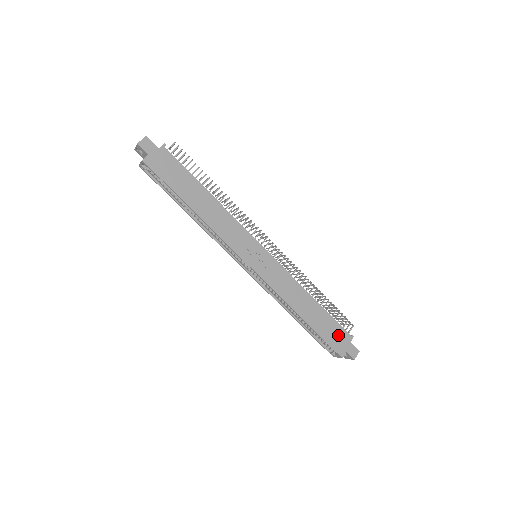
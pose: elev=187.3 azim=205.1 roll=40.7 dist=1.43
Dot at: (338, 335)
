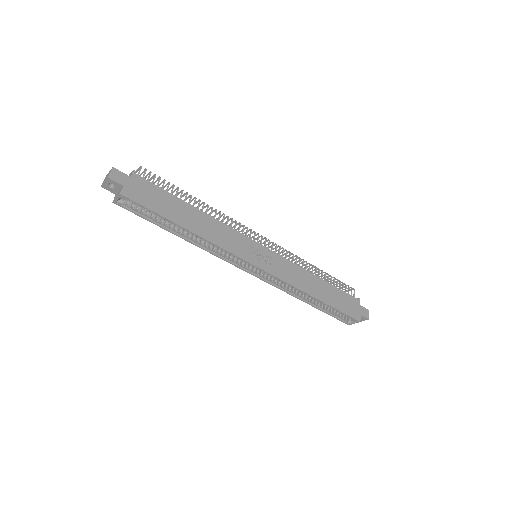
Dot at: (349, 303)
